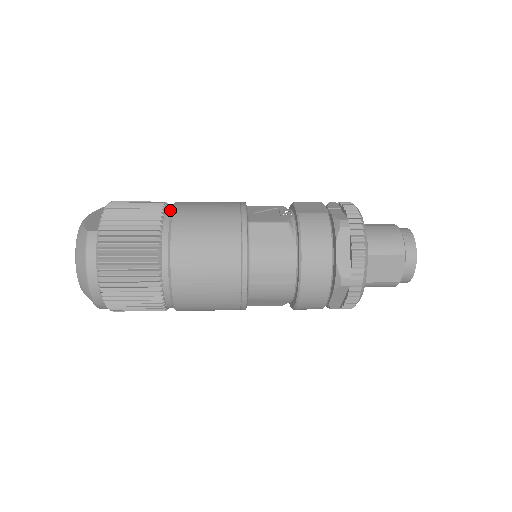
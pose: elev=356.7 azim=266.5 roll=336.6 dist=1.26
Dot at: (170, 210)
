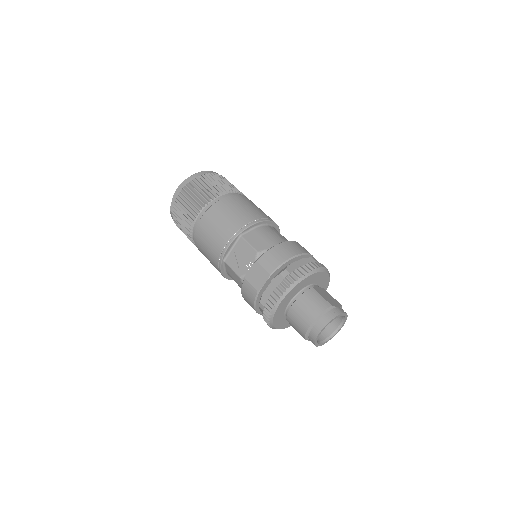
Dot at: (198, 222)
